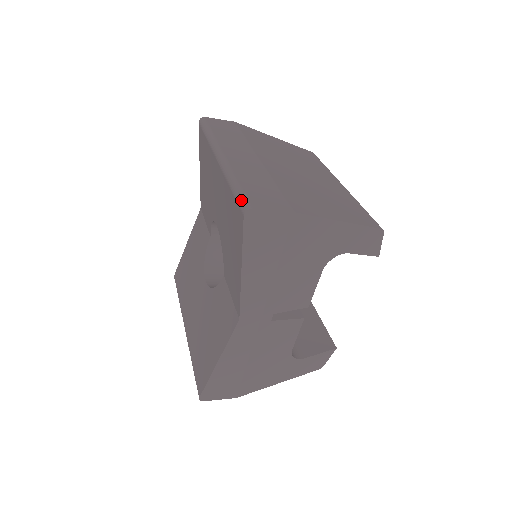
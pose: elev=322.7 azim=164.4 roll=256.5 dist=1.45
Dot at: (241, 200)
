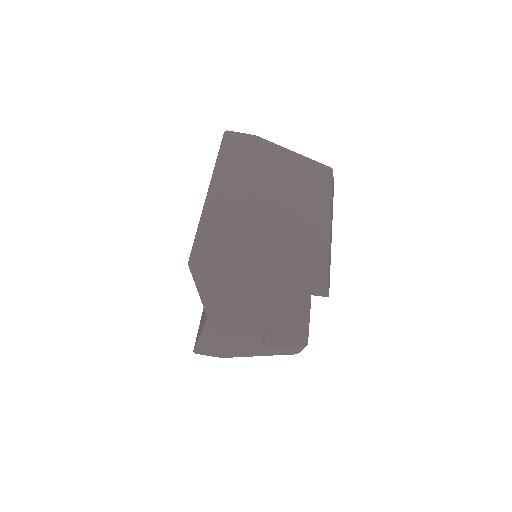
Dot at: (192, 248)
